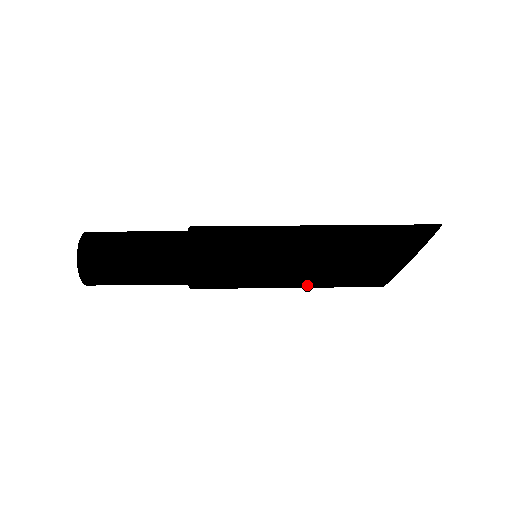
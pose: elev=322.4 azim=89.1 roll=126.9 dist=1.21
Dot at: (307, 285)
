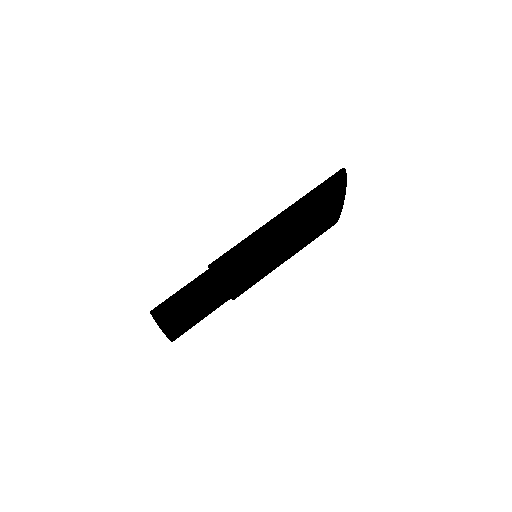
Dot at: occluded
